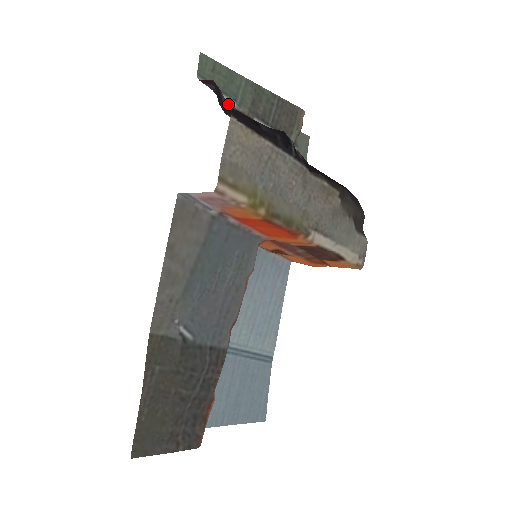
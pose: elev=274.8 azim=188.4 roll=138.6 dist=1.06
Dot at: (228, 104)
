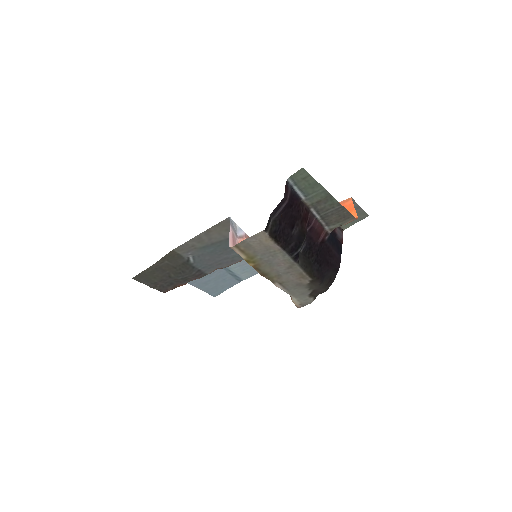
Dot at: (298, 196)
